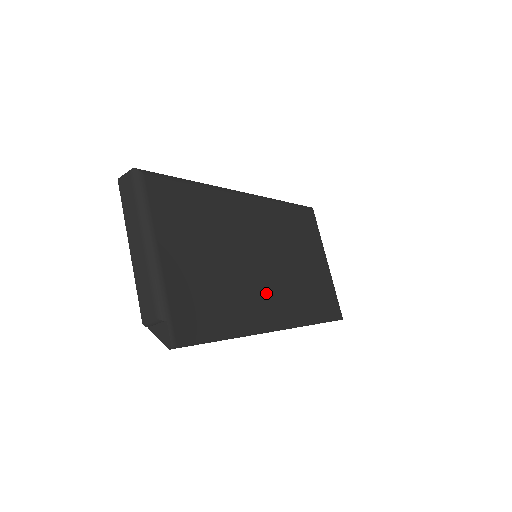
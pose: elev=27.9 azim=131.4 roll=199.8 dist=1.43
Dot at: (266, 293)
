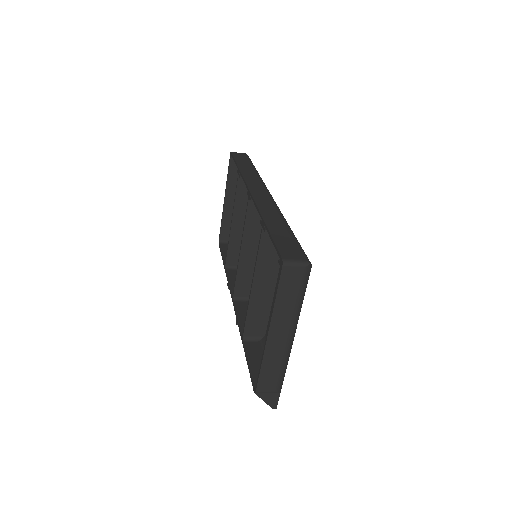
Dot at: occluded
